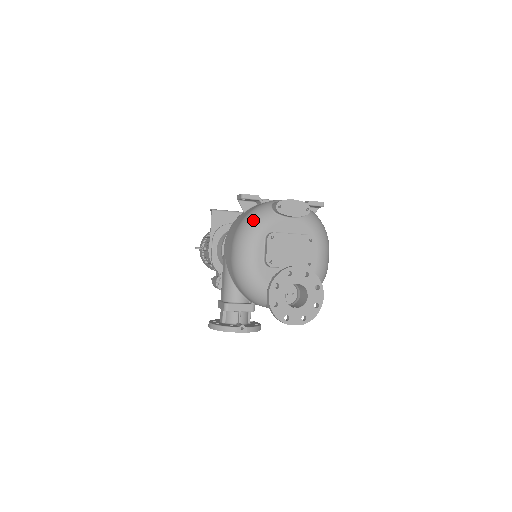
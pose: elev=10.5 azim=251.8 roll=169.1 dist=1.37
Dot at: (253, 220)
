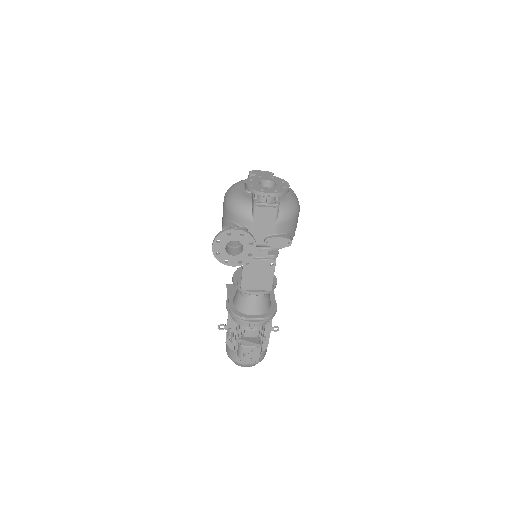
Dot at: occluded
